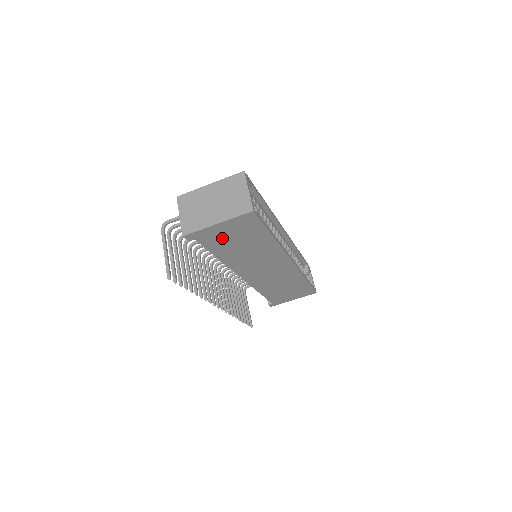
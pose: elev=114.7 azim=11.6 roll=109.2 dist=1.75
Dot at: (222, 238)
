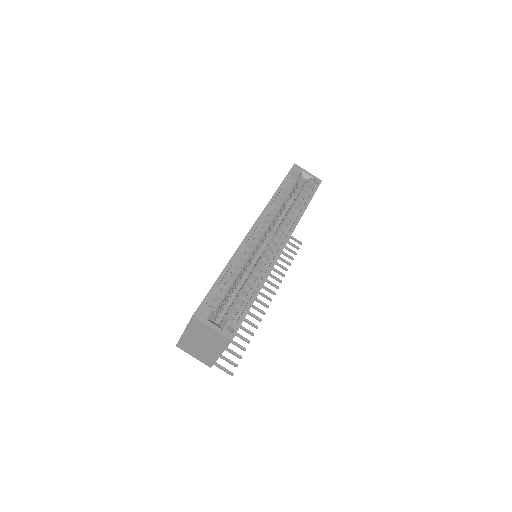
Dot at: occluded
